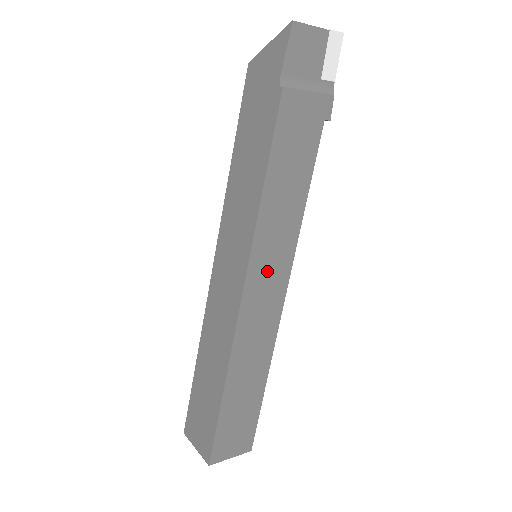
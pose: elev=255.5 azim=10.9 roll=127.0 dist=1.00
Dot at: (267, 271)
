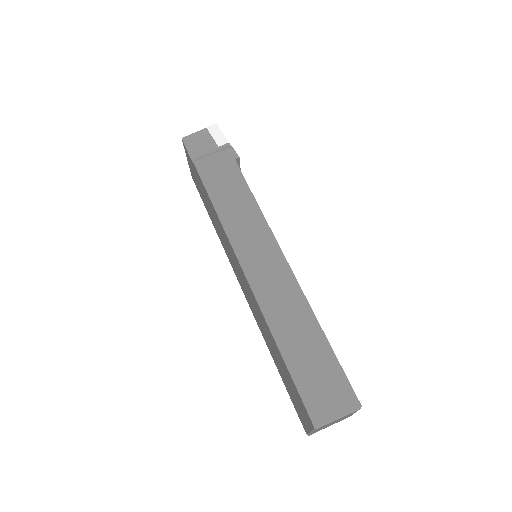
Dot at: (255, 251)
